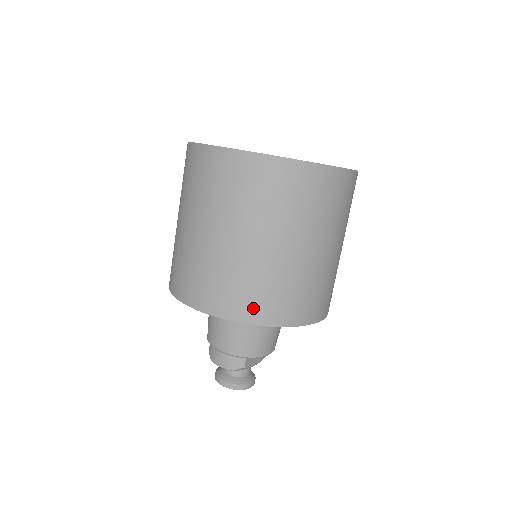
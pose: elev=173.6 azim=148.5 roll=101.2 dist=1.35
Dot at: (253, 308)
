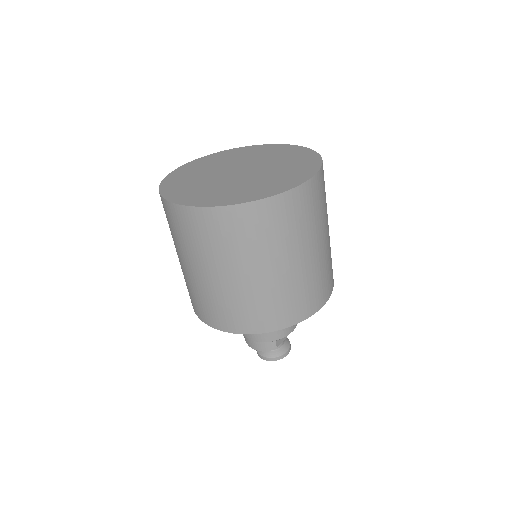
Dot at: (264, 321)
